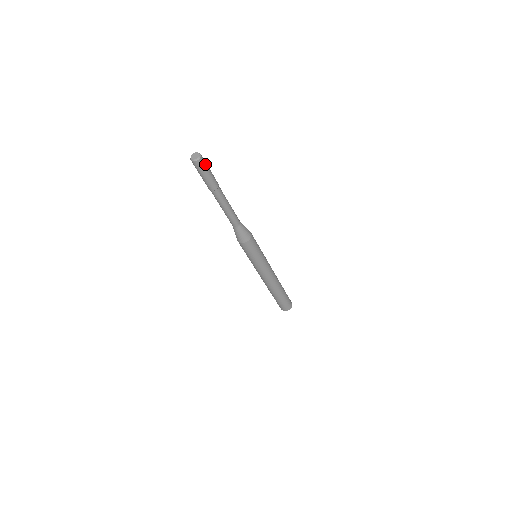
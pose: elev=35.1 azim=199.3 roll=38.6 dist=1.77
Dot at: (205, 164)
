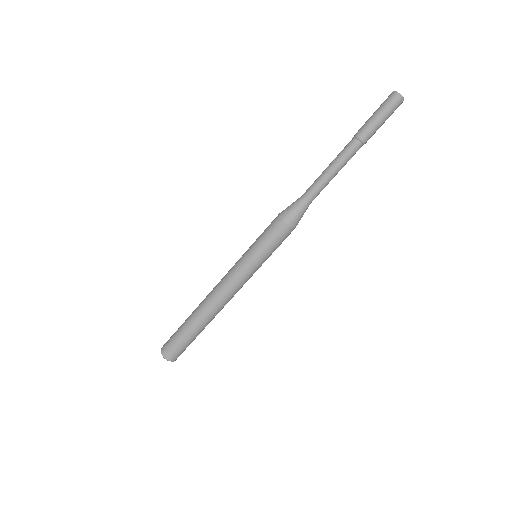
Dot at: (393, 111)
